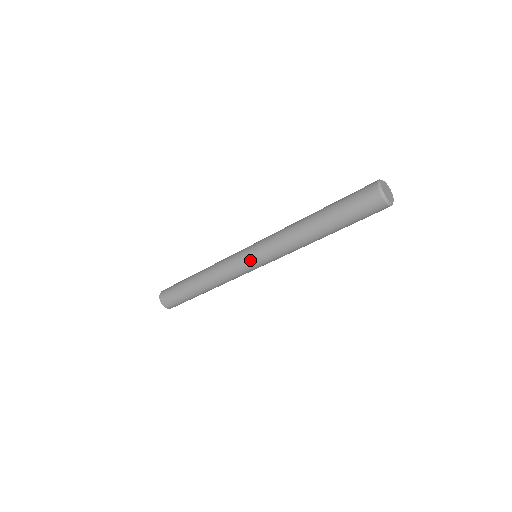
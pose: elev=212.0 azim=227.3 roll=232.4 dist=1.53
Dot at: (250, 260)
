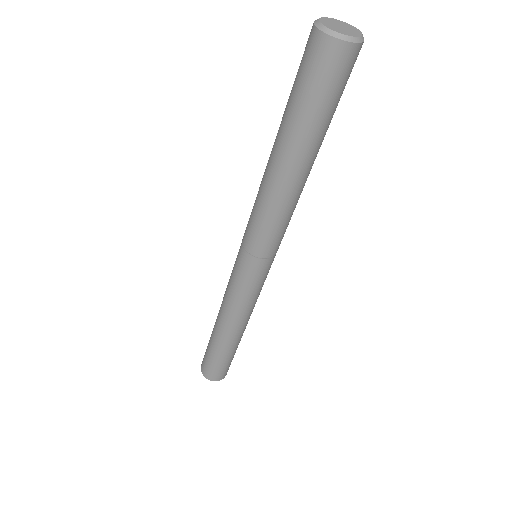
Dot at: (254, 269)
